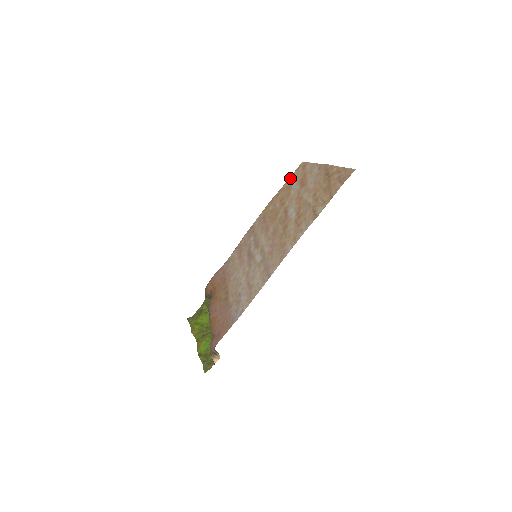
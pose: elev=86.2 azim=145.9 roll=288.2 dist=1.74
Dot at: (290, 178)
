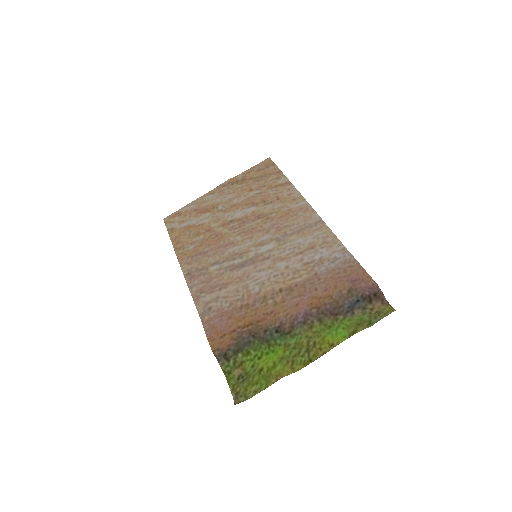
Dot at: (170, 230)
